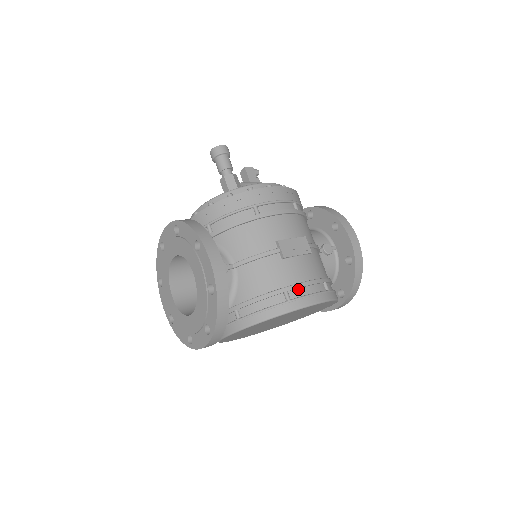
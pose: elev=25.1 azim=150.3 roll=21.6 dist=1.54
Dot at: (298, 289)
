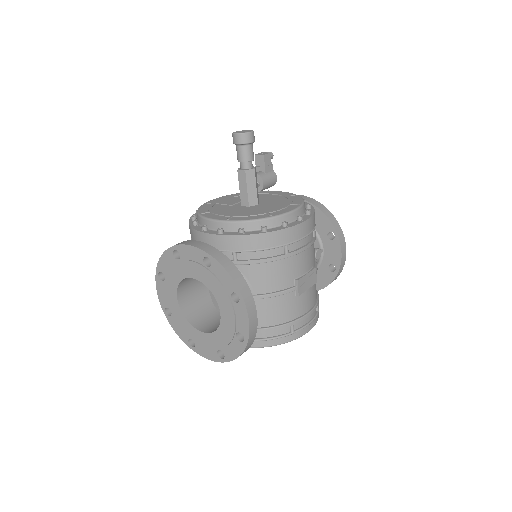
Dot at: (301, 320)
